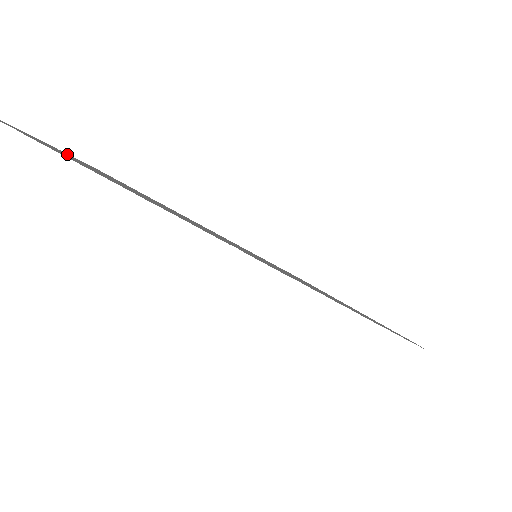
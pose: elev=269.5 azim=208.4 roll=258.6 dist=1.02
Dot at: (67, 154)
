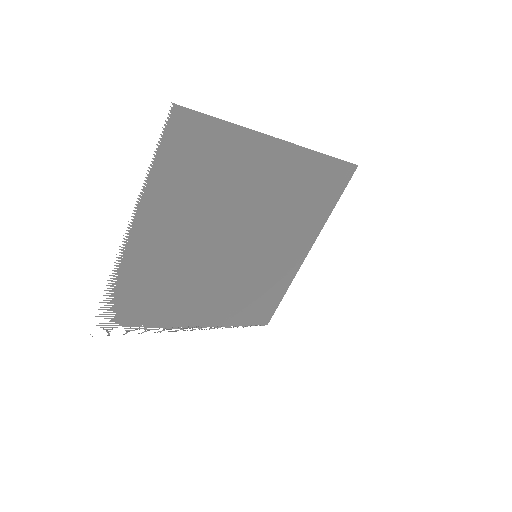
Dot at: (146, 212)
